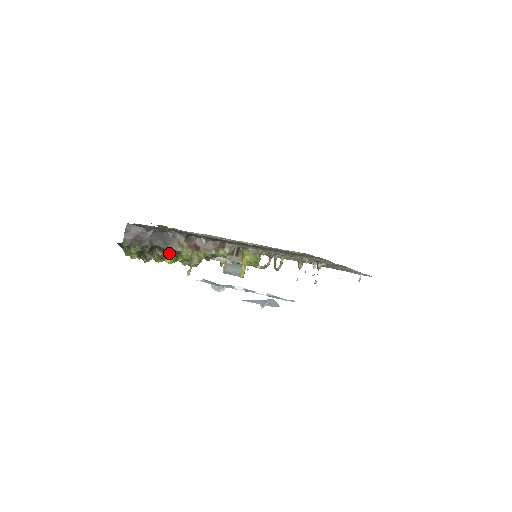
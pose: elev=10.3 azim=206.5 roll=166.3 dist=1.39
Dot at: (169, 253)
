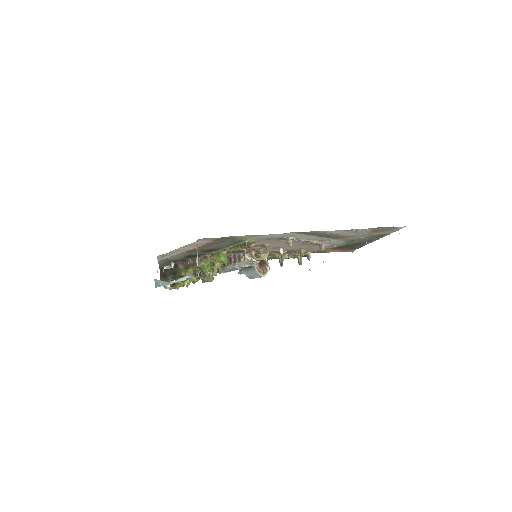
Dot at: occluded
